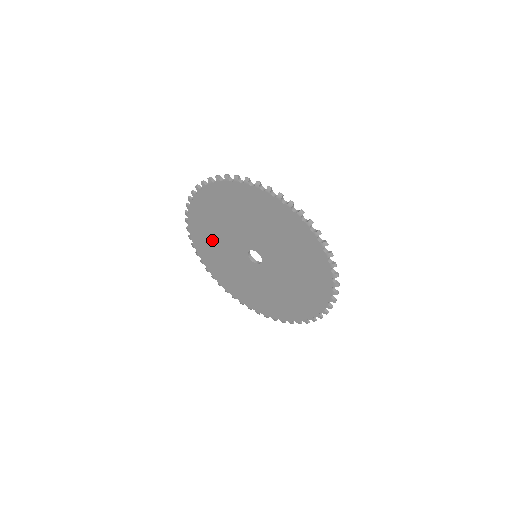
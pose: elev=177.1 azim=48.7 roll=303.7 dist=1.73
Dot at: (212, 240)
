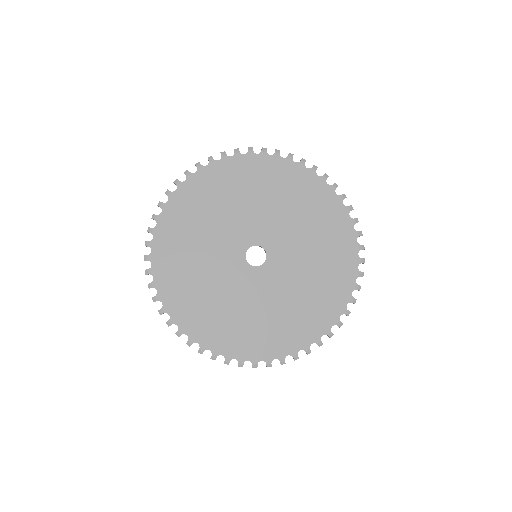
Dot at: (194, 232)
